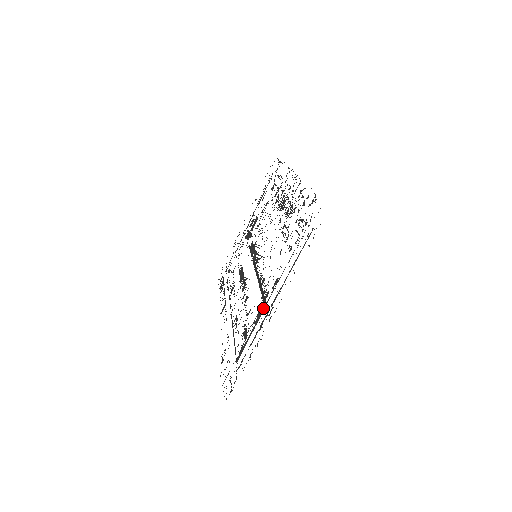
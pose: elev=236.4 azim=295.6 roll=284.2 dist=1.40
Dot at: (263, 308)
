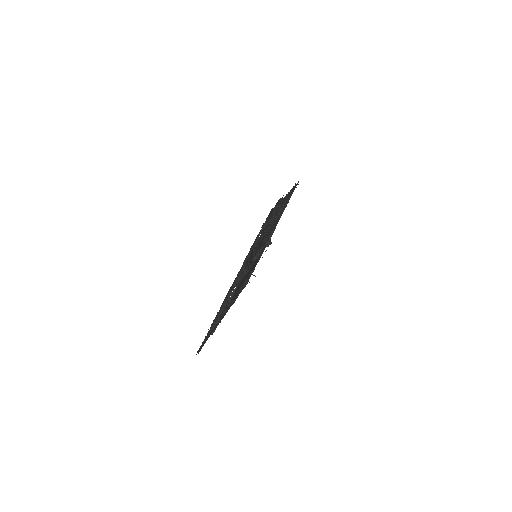
Dot at: (235, 290)
